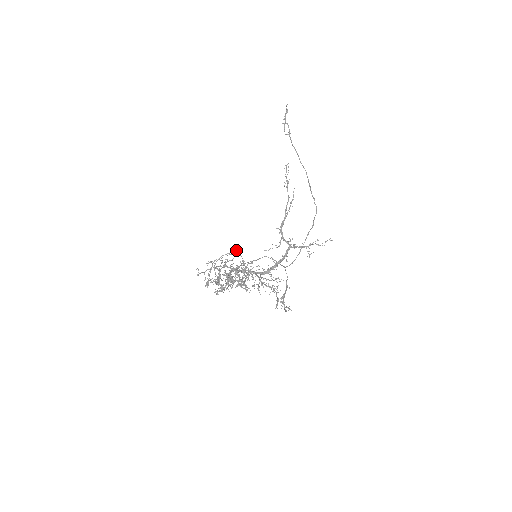
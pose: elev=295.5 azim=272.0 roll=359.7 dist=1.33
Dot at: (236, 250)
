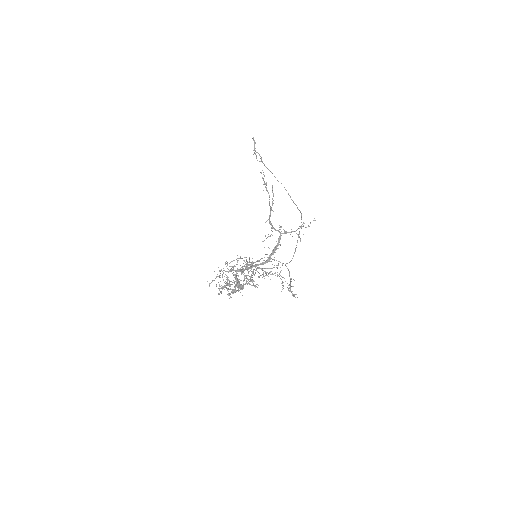
Dot at: occluded
